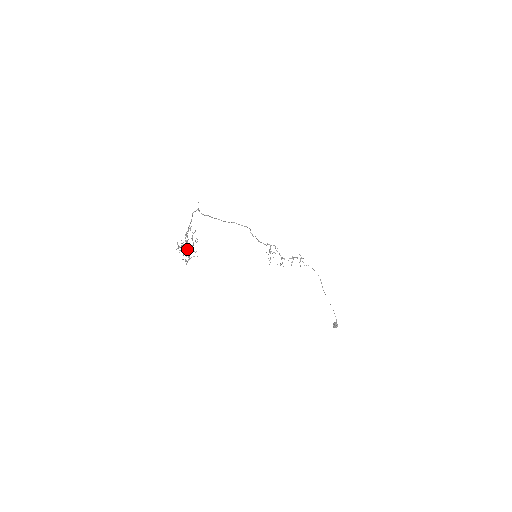
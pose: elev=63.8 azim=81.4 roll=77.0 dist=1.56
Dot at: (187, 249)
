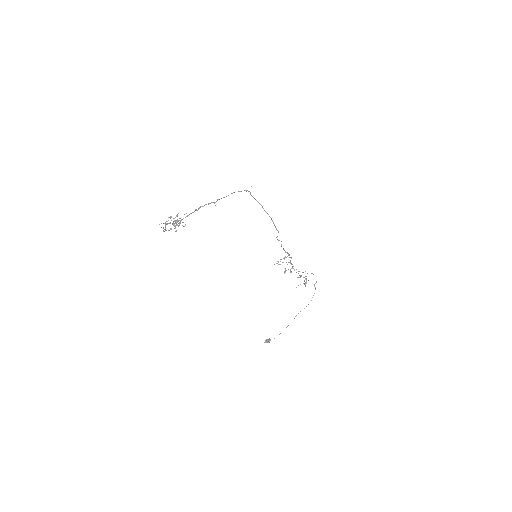
Dot at: (175, 223)
